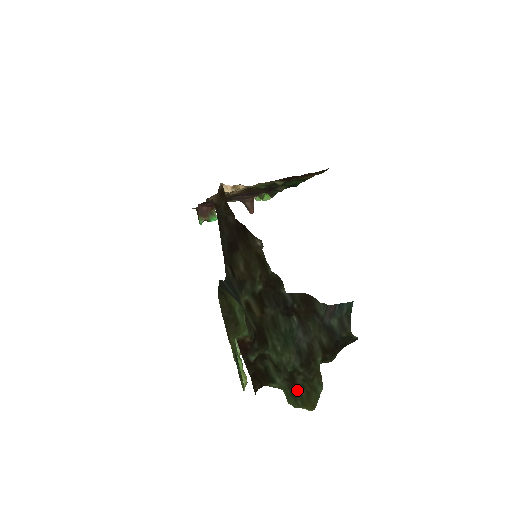
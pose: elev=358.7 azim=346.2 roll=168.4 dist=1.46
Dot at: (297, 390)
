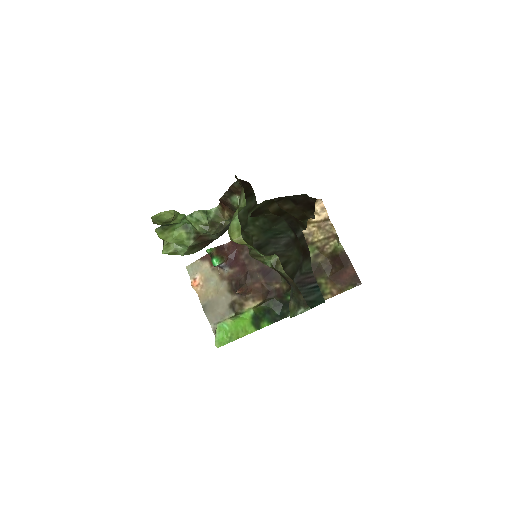
Dot at: (241, 230)
